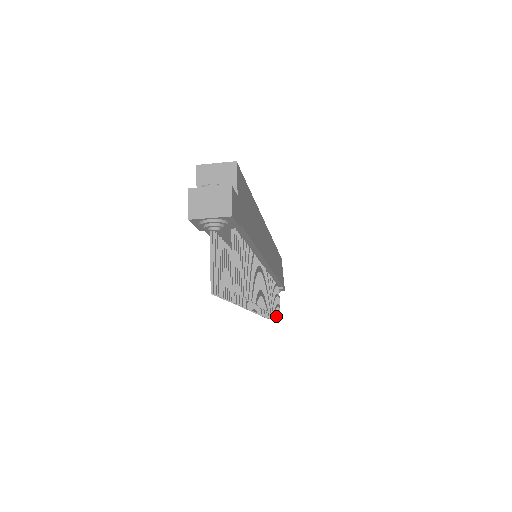
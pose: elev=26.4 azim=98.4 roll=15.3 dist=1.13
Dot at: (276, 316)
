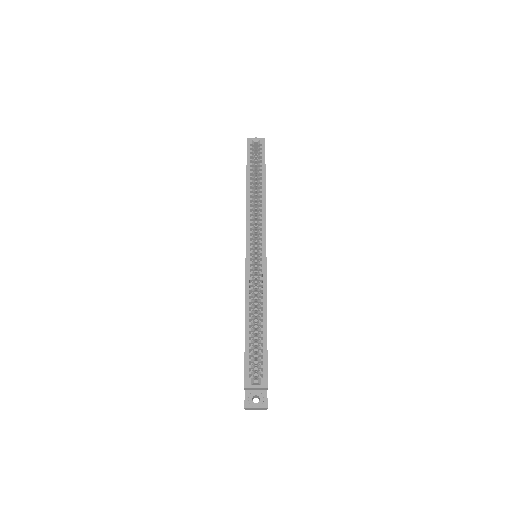
Dot at: occluded
